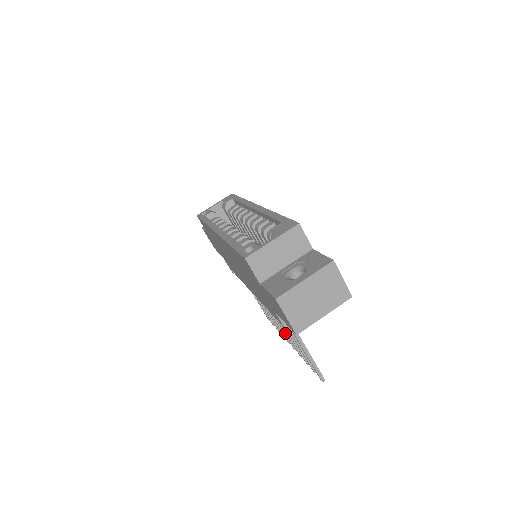
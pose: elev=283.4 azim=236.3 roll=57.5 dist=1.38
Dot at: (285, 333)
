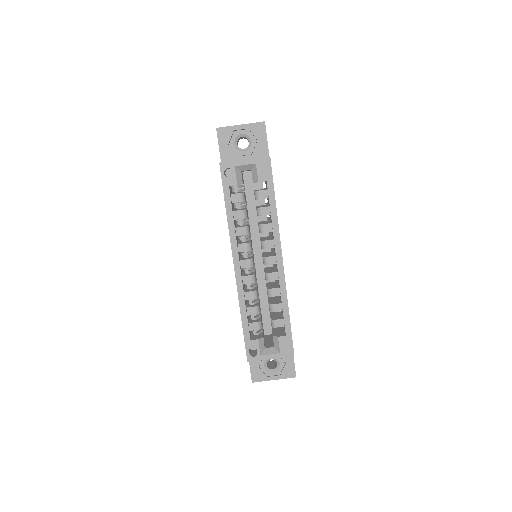
Dot at: occluded
